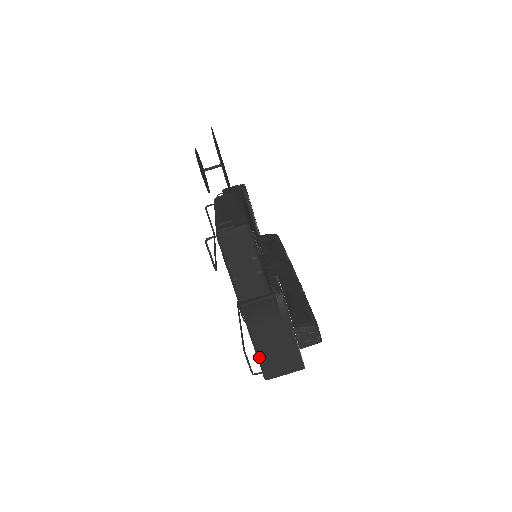
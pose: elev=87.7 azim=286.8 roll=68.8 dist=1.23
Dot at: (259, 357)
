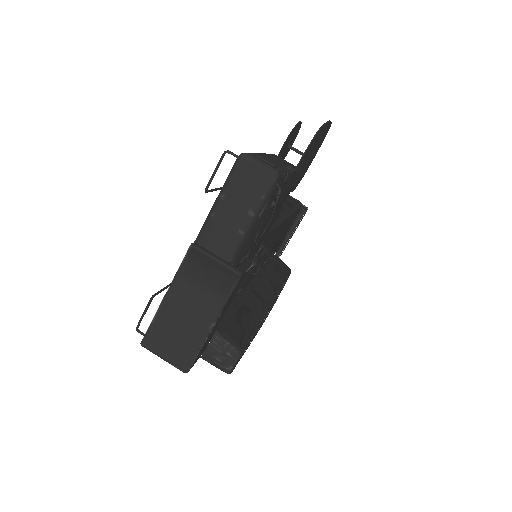
Dot at: (158, 314)
